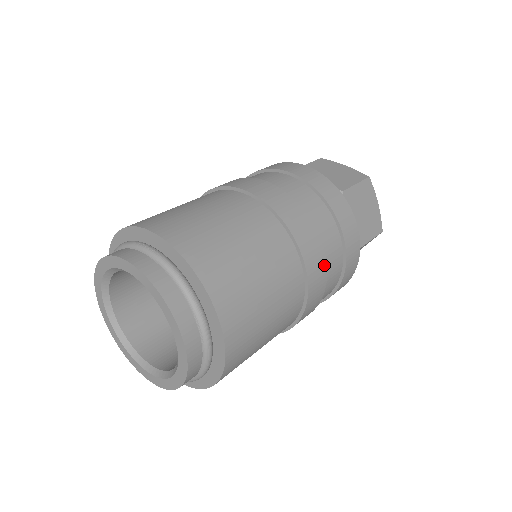
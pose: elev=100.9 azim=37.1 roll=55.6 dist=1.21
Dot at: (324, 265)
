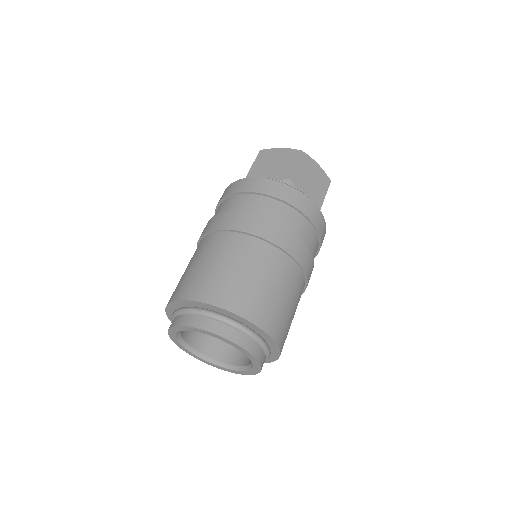
Dot at: (304, 246)
